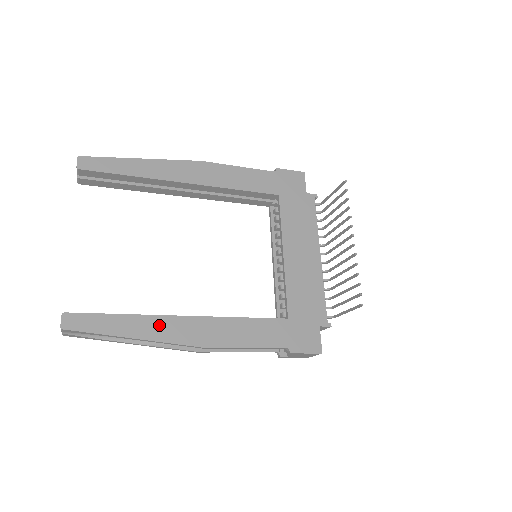
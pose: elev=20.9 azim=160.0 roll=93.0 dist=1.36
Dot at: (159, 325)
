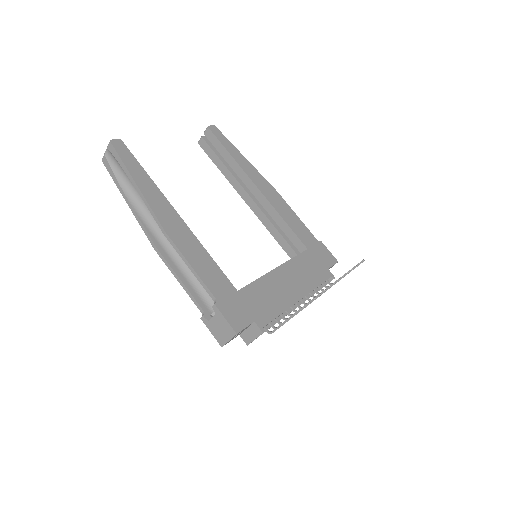
Dot at: (157, 197)
